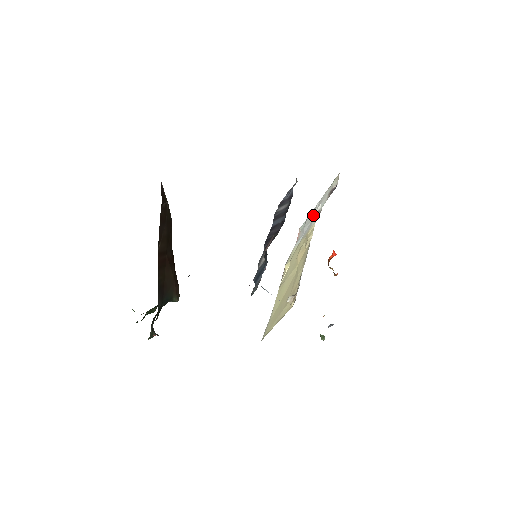
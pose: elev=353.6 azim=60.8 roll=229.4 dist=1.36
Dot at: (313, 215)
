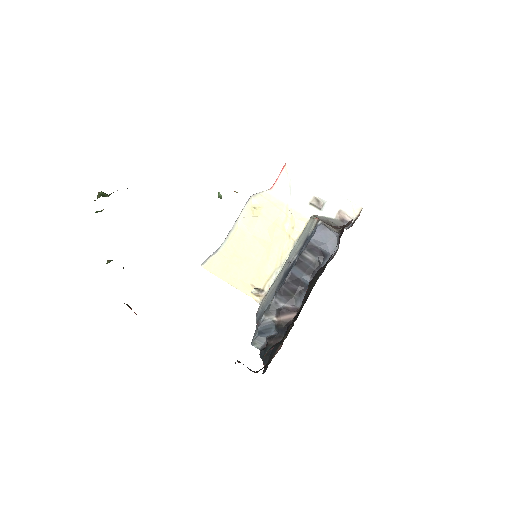
Dot at: (312, 197)
